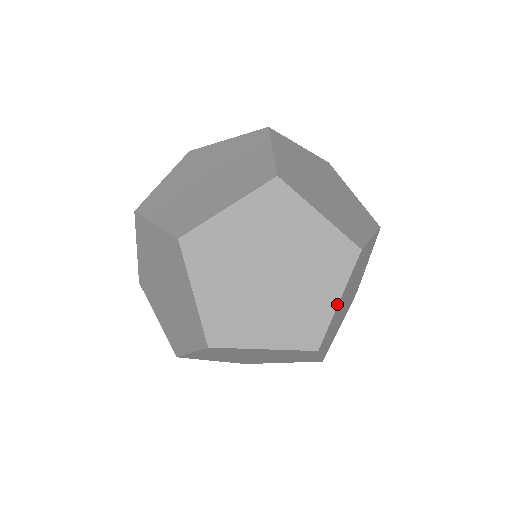
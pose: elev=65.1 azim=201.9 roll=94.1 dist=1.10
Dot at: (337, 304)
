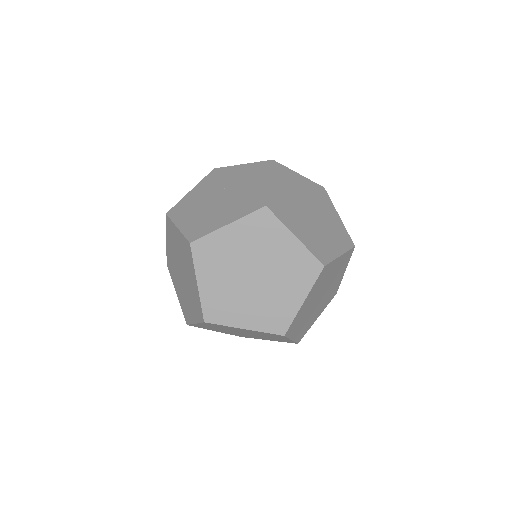
Dot at: (316, 319)
